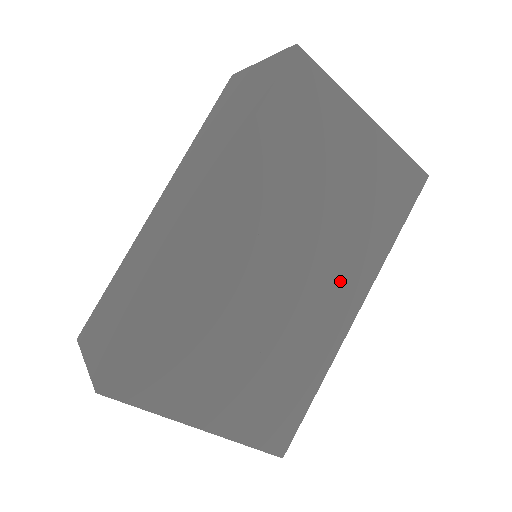
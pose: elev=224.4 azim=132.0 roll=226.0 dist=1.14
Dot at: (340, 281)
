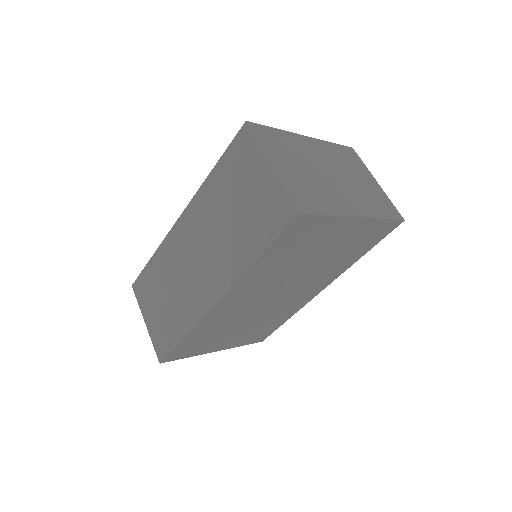
Dot at: (312, 286)
